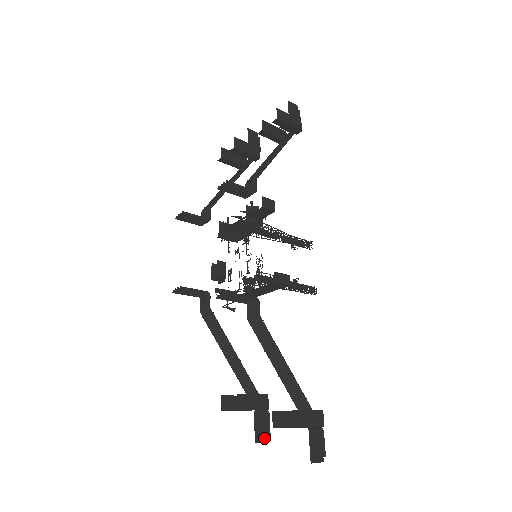
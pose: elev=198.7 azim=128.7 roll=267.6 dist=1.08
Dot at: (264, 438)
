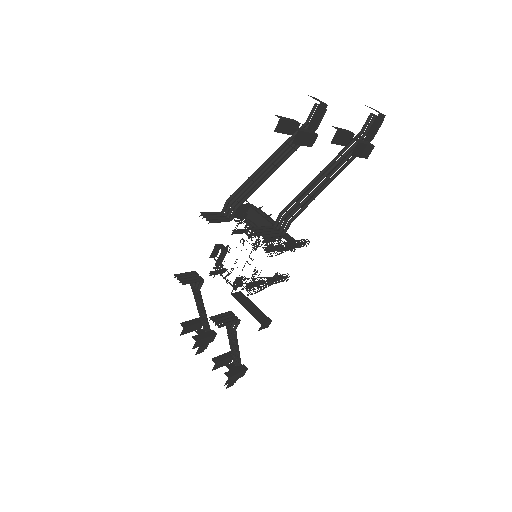
Dot at: (202, 351)
